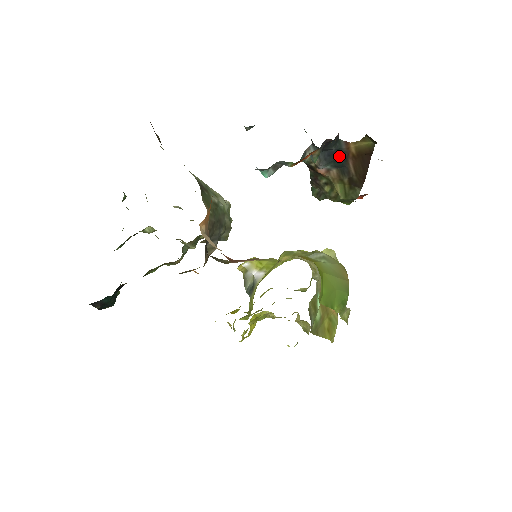
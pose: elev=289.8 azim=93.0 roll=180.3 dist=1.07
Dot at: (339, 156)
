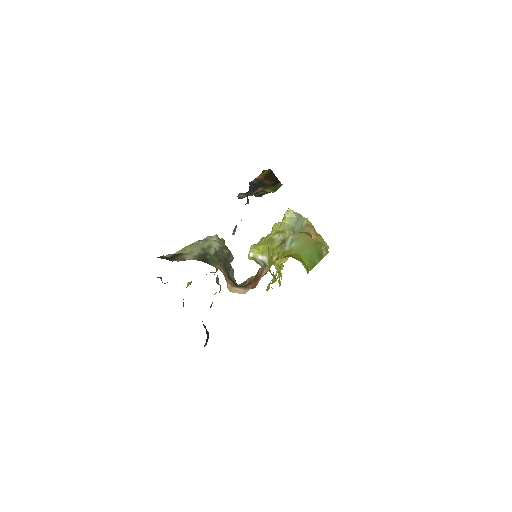
Dot at: (257, 185)
